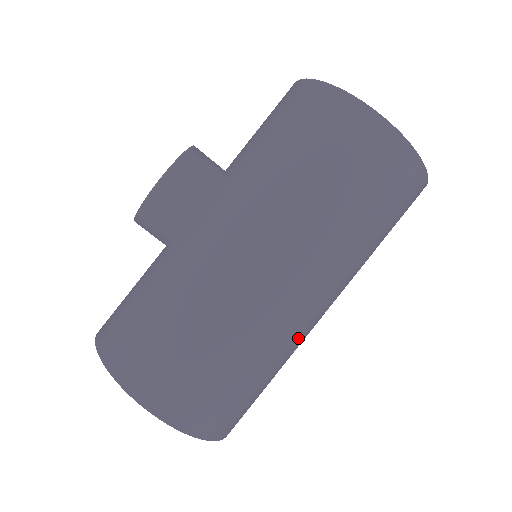
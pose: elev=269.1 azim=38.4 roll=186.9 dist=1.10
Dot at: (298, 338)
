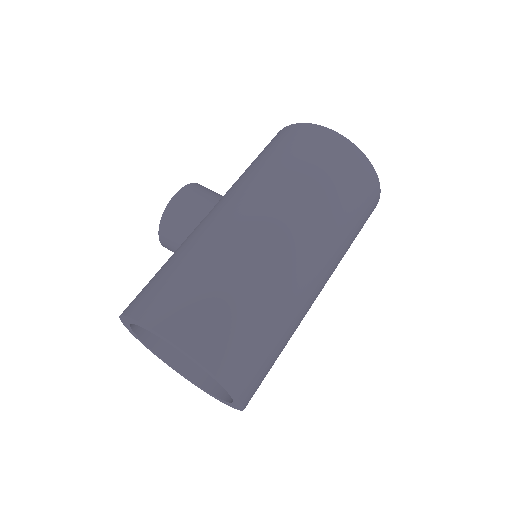
Dot at: (292, 286)
